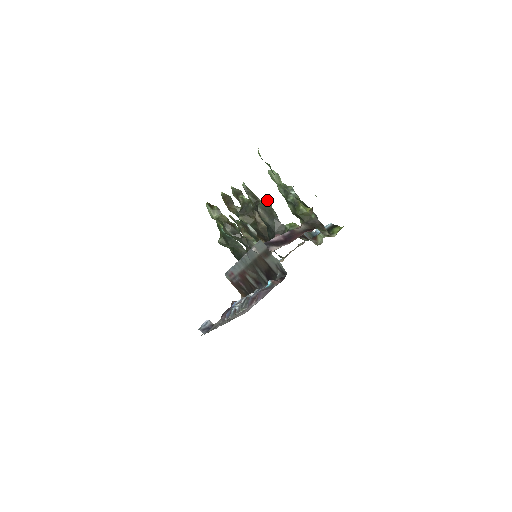
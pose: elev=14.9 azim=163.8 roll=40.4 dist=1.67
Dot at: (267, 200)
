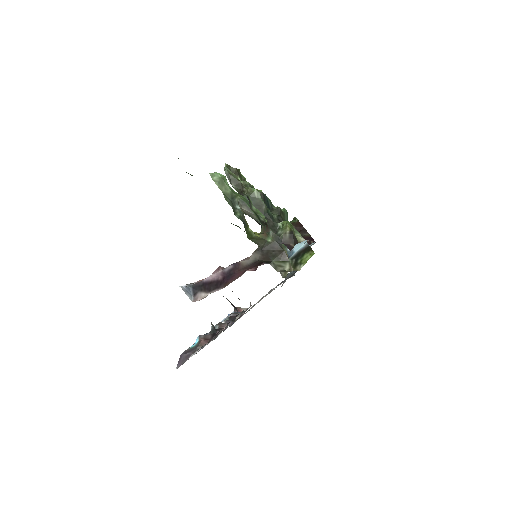
Dot at: (253, 190)
